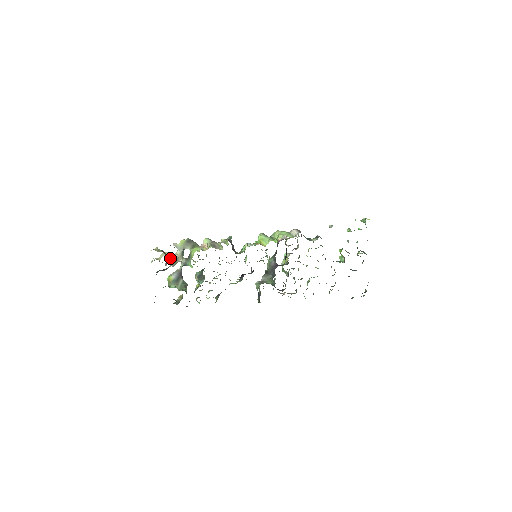
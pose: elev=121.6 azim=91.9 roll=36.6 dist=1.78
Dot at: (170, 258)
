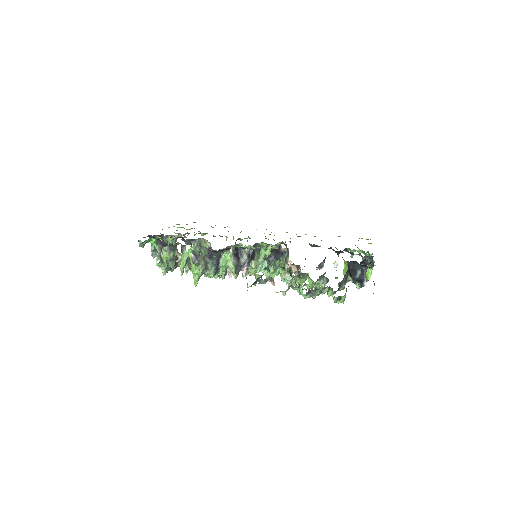
Dot at: occluded
